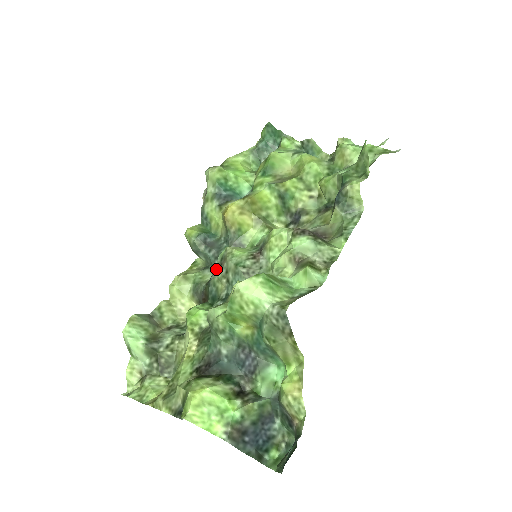
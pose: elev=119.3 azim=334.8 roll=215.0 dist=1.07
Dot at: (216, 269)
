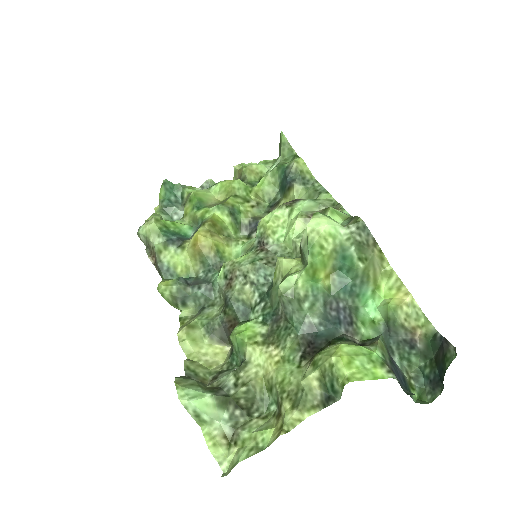
Dot at: (227, 288)
